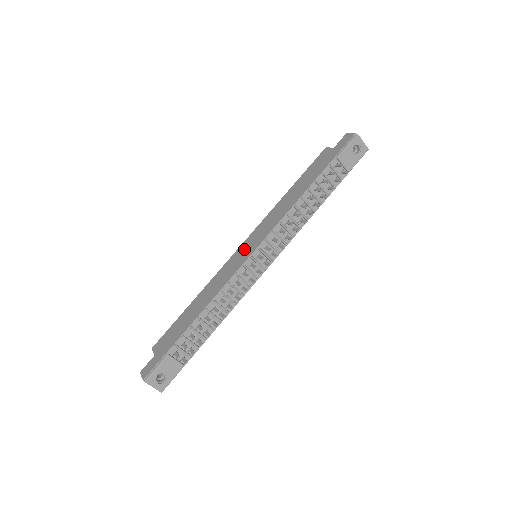
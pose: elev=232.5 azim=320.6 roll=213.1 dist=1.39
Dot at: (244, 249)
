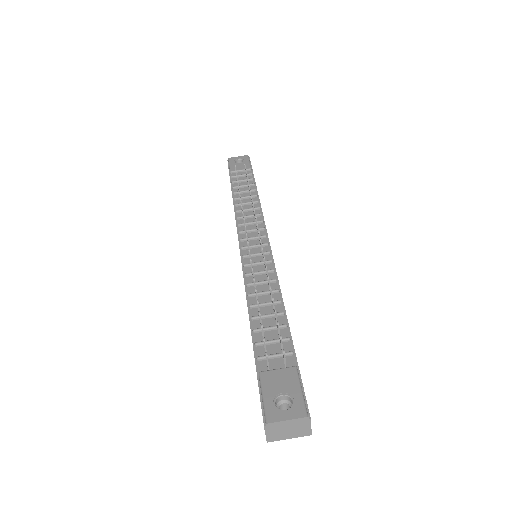
Dot at: occluded
